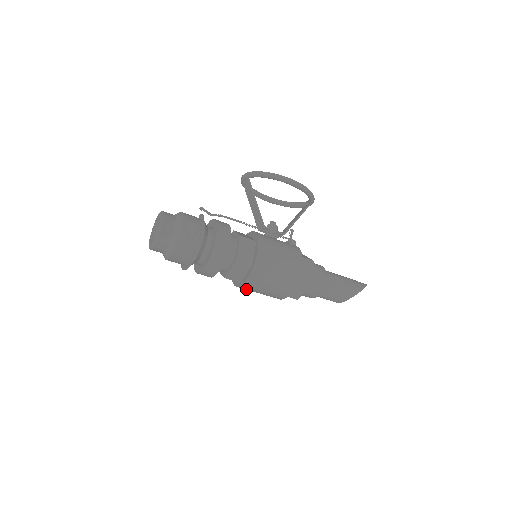
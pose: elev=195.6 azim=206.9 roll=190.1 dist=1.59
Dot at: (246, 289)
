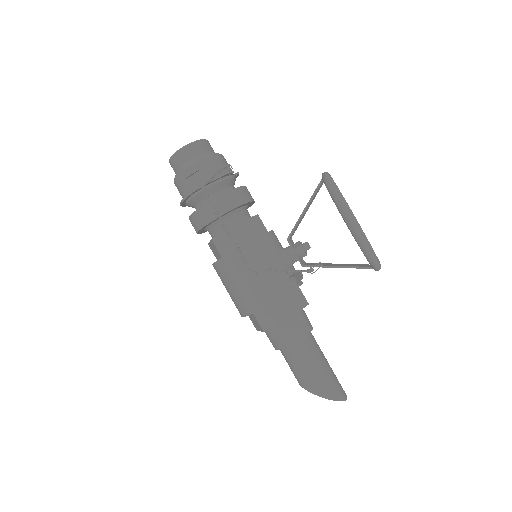
Dot at: occluded
